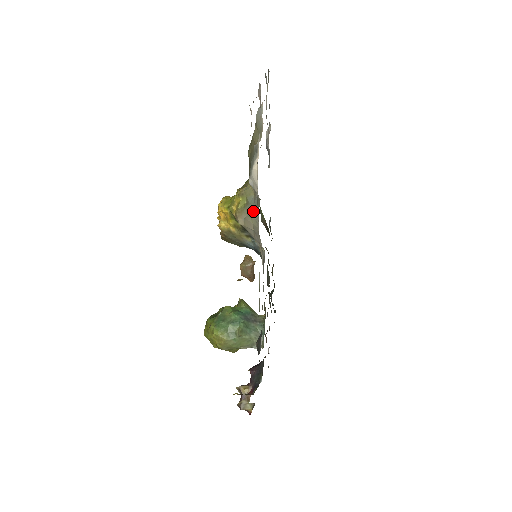
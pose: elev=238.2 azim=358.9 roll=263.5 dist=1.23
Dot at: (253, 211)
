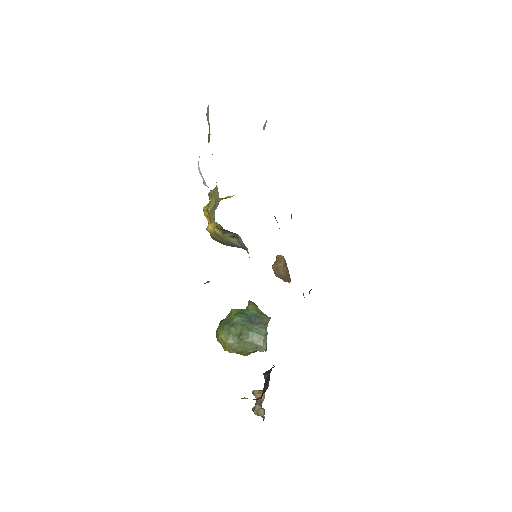
Dot at: (214, 211)
